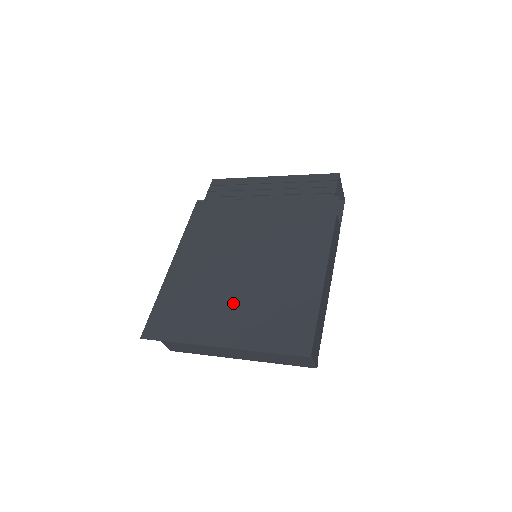
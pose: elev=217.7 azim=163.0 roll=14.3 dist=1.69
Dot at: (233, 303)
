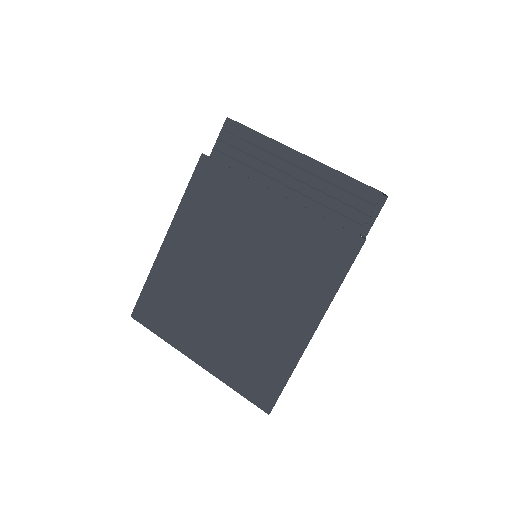
Dot at: (216, 324)
